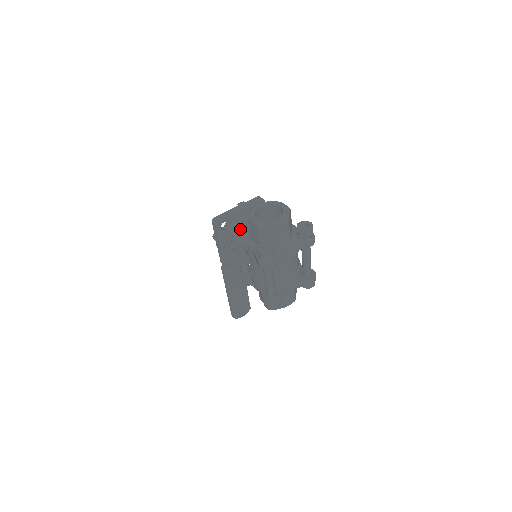
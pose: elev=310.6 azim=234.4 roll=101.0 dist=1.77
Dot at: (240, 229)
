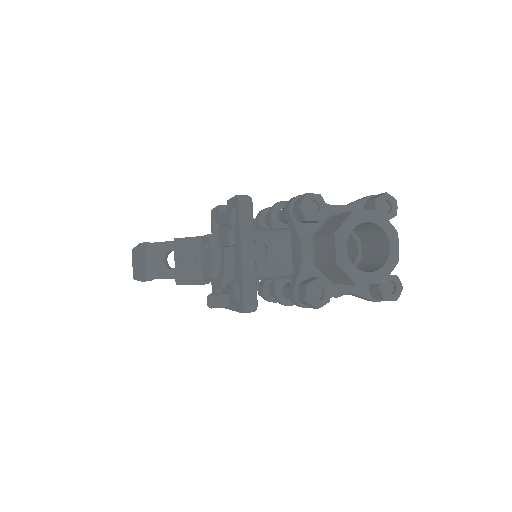
Dot at: (329, 295)
